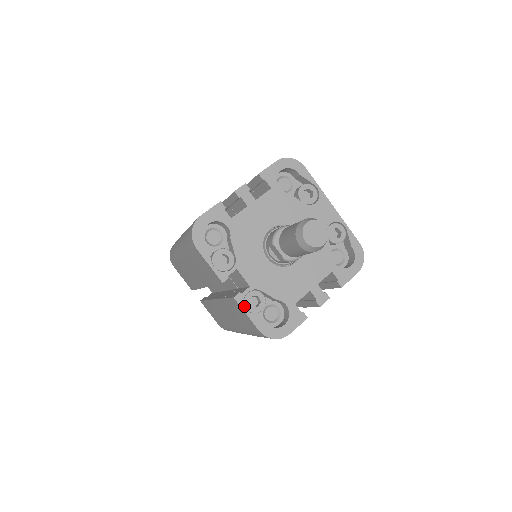
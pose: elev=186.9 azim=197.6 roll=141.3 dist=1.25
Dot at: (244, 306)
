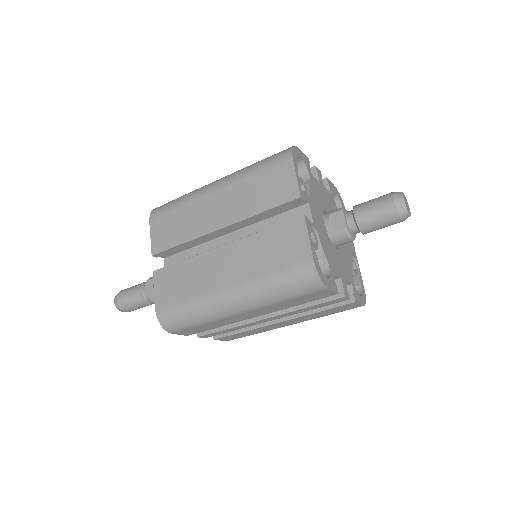
Dot at: (308, 229)
